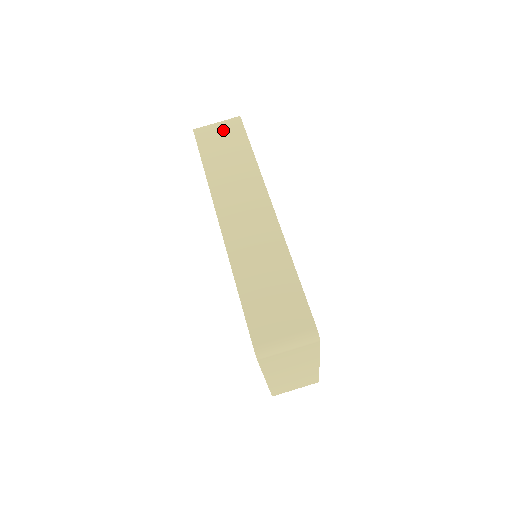
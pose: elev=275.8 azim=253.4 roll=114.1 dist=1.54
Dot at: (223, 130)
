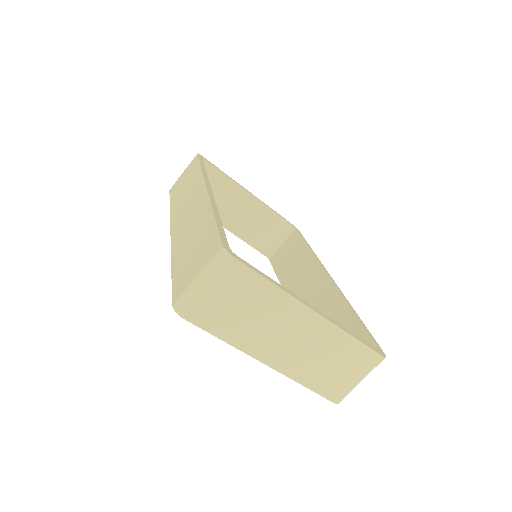
Dot at: (185, 172)
